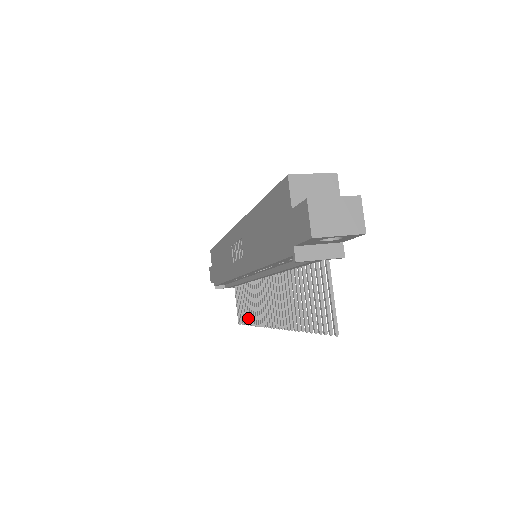
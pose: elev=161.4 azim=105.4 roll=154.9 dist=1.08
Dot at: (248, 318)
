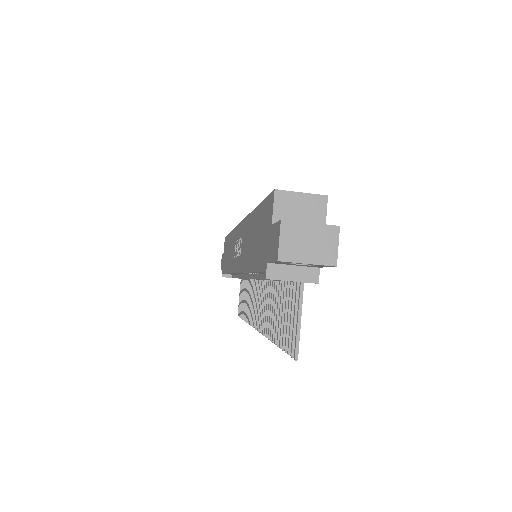
Dot at: (244, 313)
